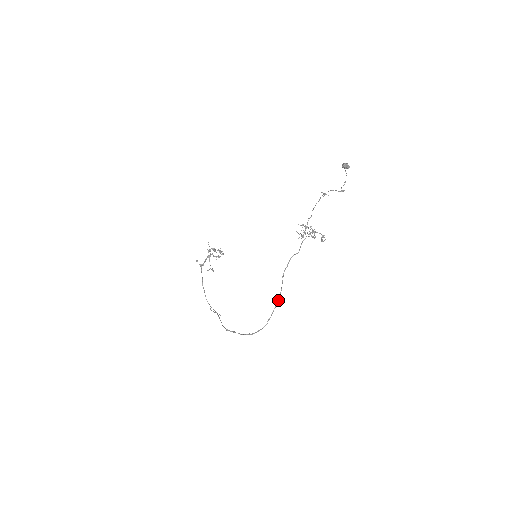
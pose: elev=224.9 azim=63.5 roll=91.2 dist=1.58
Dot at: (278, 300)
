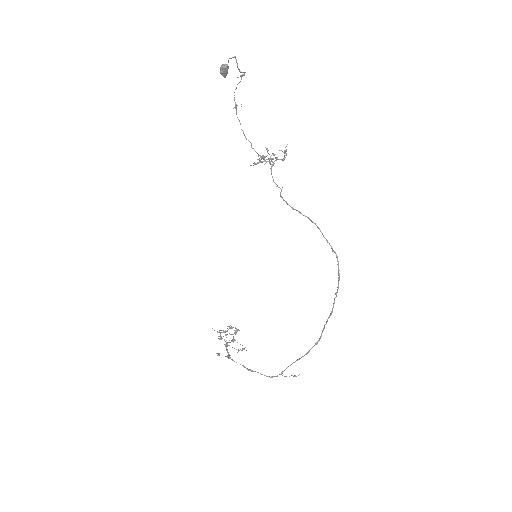
Dot at: (316, 225)
